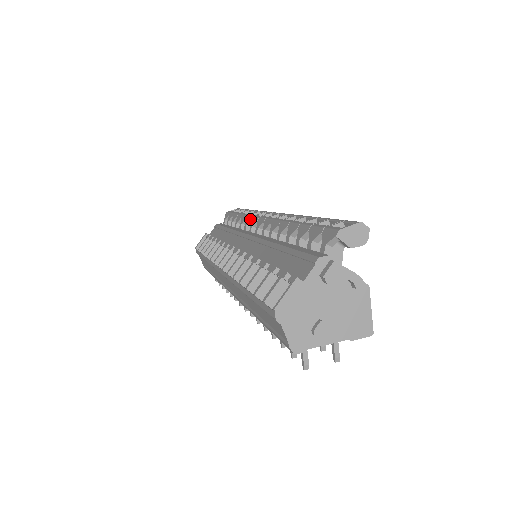
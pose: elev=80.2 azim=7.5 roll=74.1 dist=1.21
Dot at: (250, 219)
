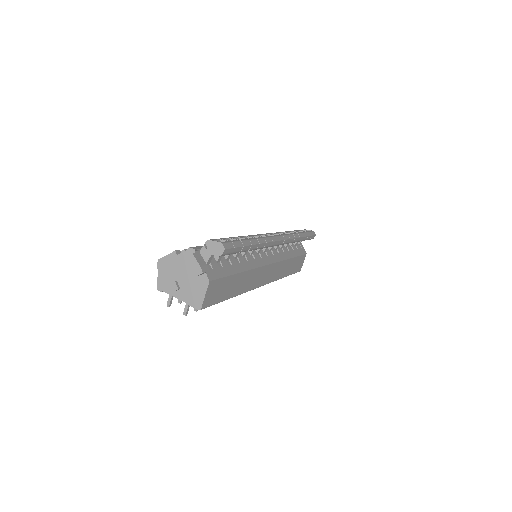
Dot at: occluded
